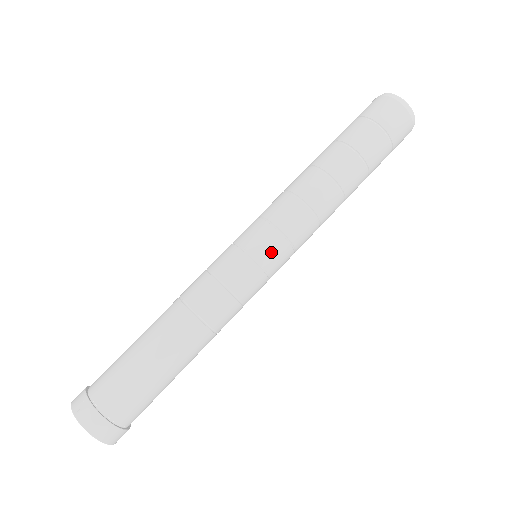
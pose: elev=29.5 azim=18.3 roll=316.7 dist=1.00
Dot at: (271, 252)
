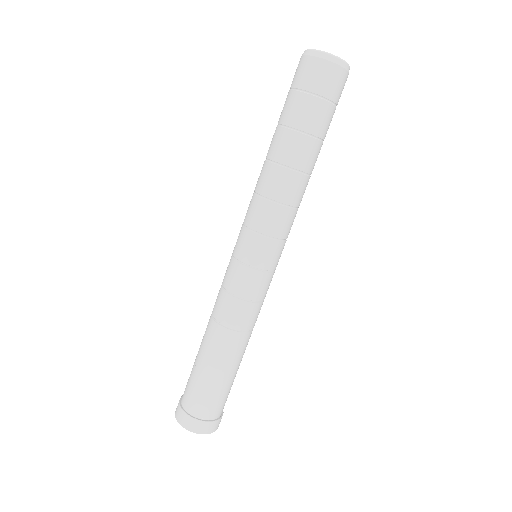
Dot at: (267, 256)
